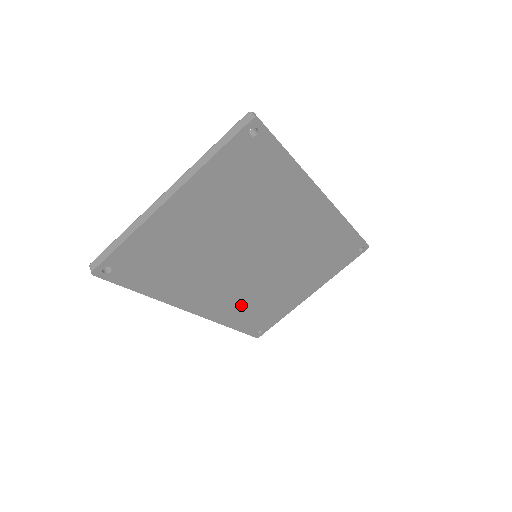
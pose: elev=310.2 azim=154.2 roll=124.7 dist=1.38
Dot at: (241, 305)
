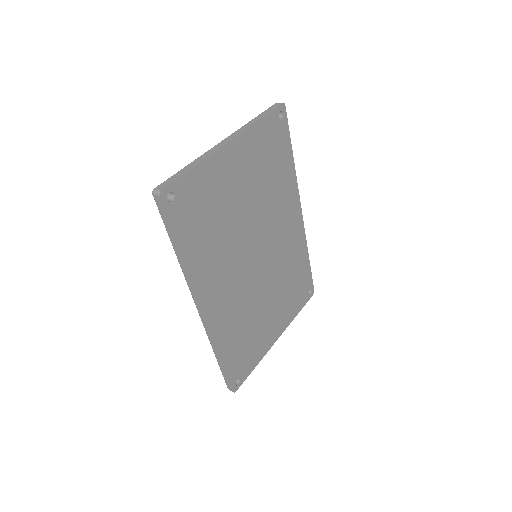
Dot at: (235, 323)
